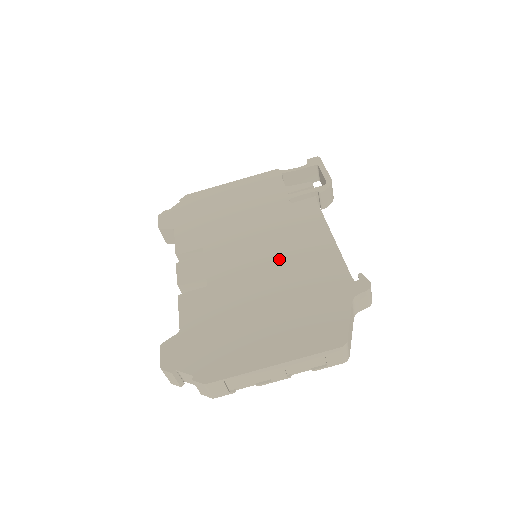
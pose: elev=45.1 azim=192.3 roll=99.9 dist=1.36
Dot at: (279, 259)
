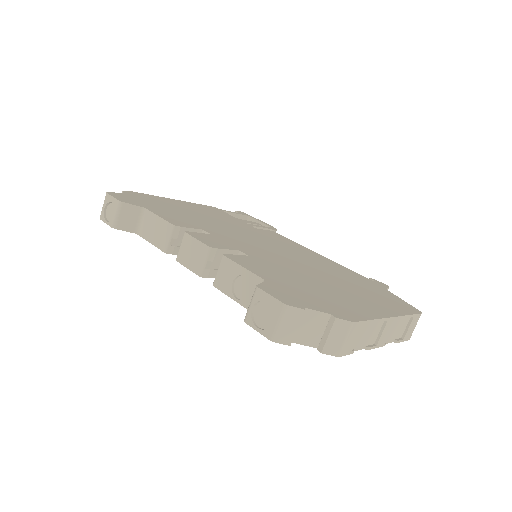
Dot at: (296, 256)
